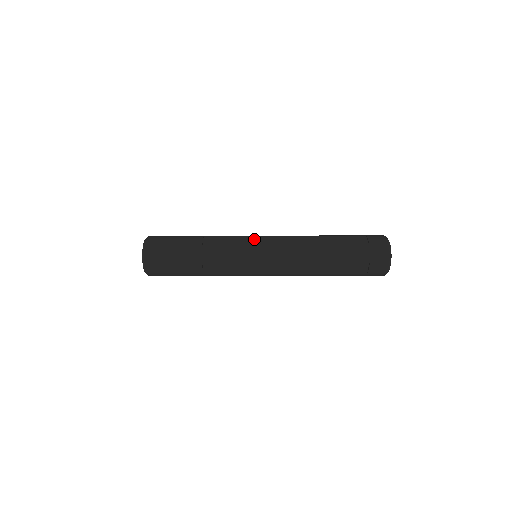
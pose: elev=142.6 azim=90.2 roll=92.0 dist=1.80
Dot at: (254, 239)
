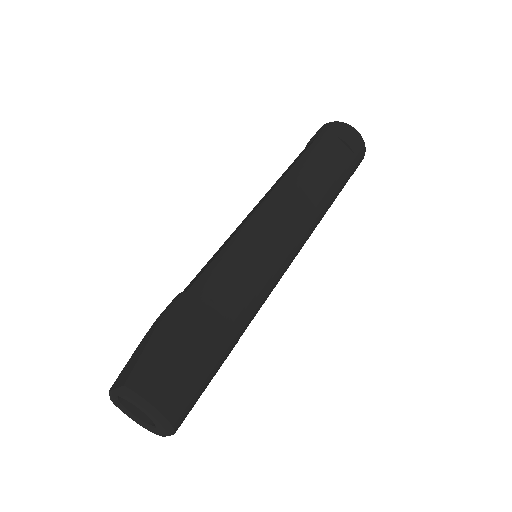
Dot at: (267, 243)
